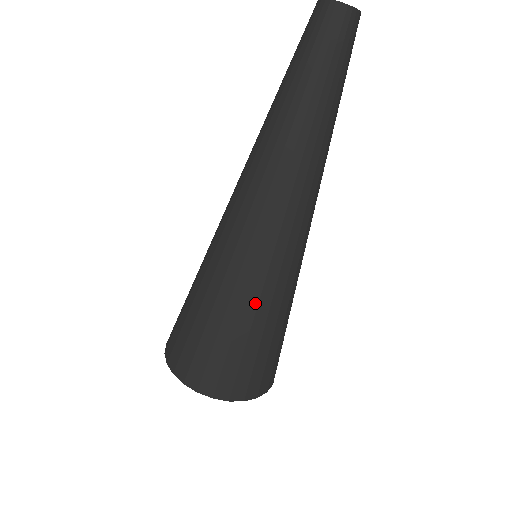
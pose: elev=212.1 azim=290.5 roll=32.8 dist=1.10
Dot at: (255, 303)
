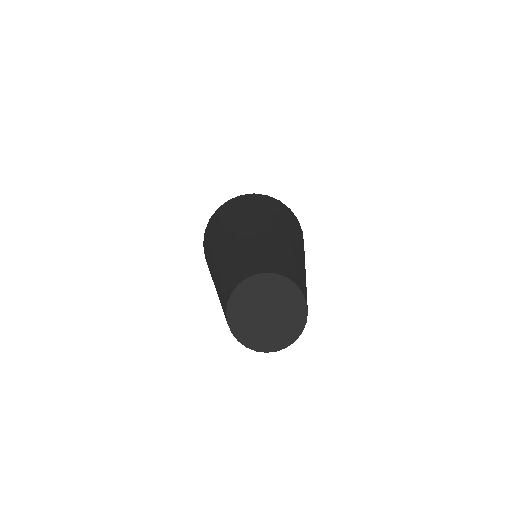
Dot at: occluded
